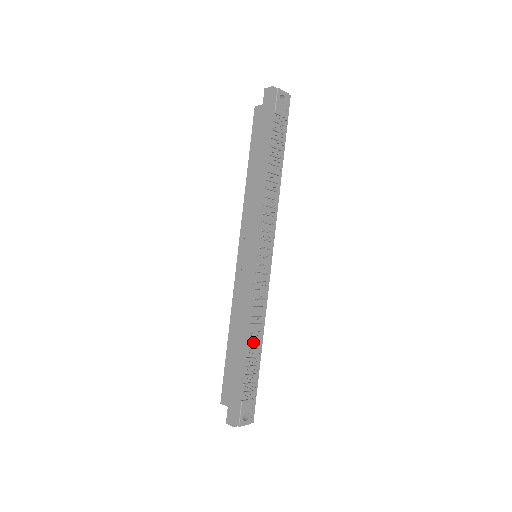
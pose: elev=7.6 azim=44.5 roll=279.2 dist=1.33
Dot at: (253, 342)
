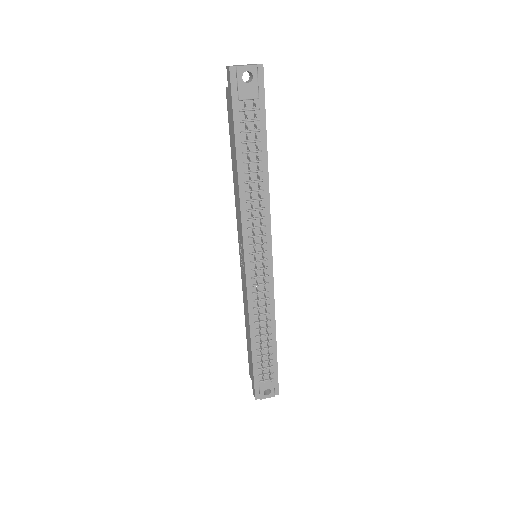
Dot at: (263, 335)
